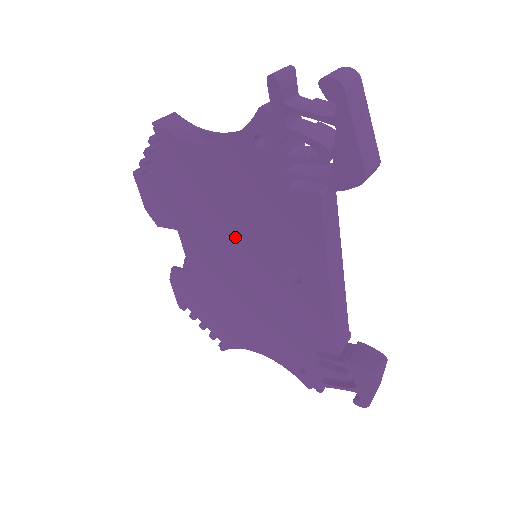
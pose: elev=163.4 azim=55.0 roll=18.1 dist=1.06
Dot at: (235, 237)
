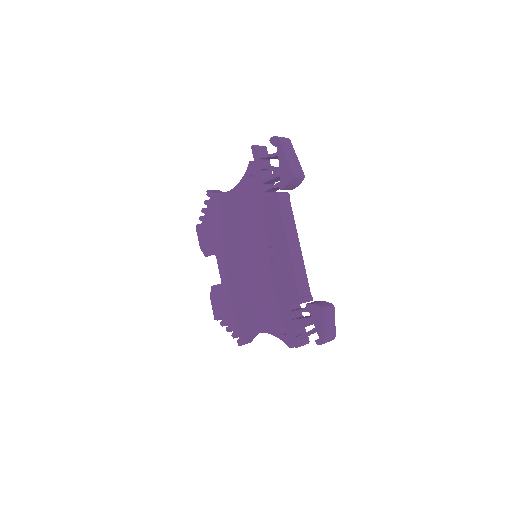
Dot at: (243, 242)
